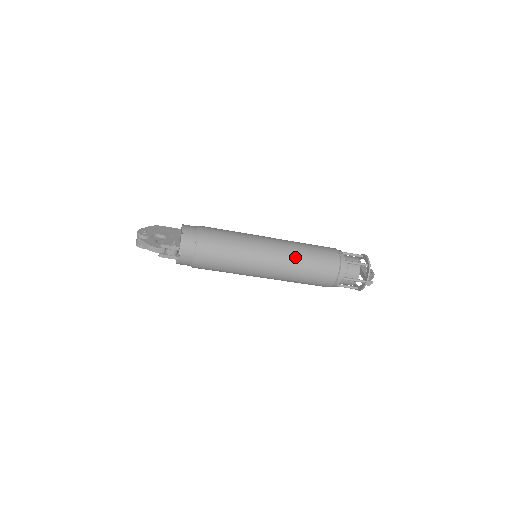
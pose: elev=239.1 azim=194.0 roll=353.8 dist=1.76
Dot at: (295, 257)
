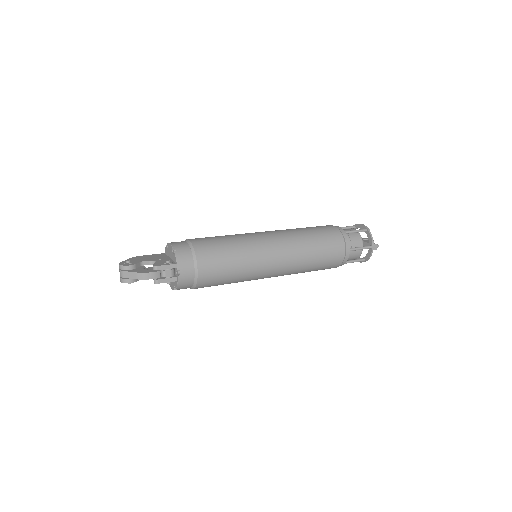
Dot at: (298, 240)
